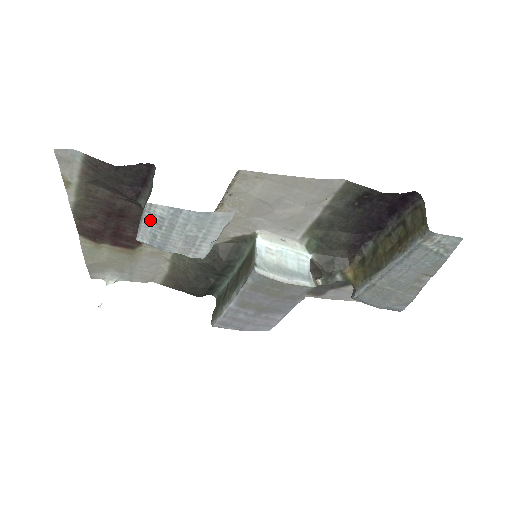
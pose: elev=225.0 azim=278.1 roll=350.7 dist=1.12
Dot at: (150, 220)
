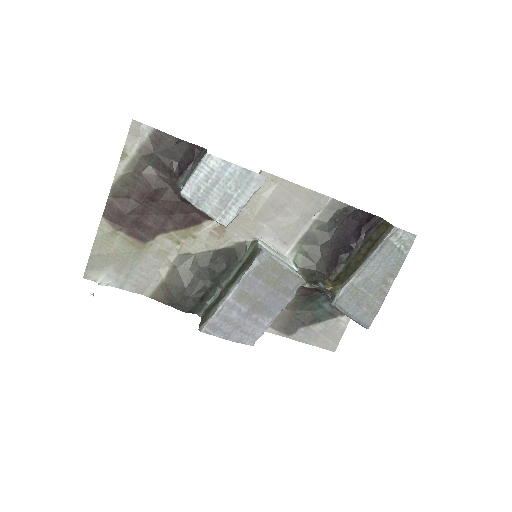
Dot at: (202, 171)
